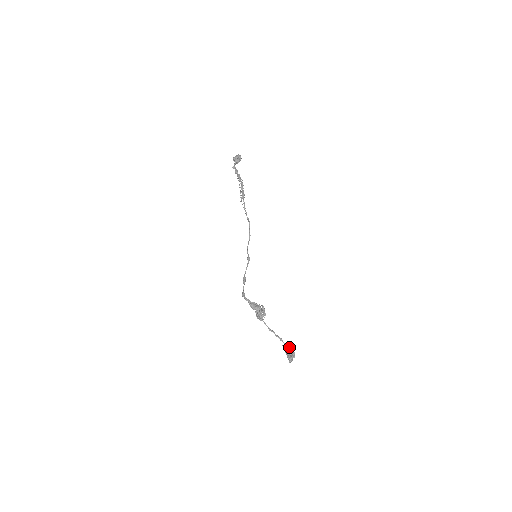
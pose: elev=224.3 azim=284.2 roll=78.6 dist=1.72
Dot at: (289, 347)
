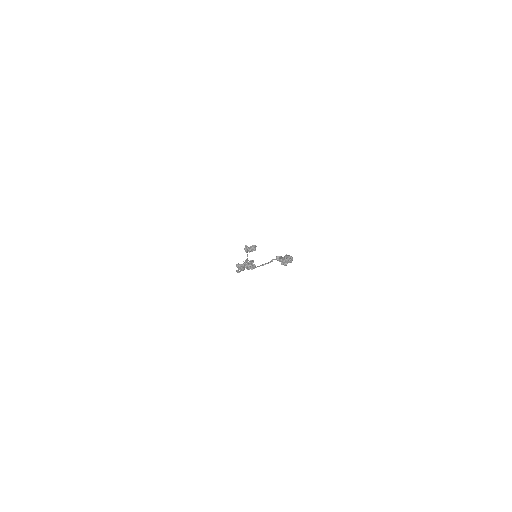
Dot at: occluded
